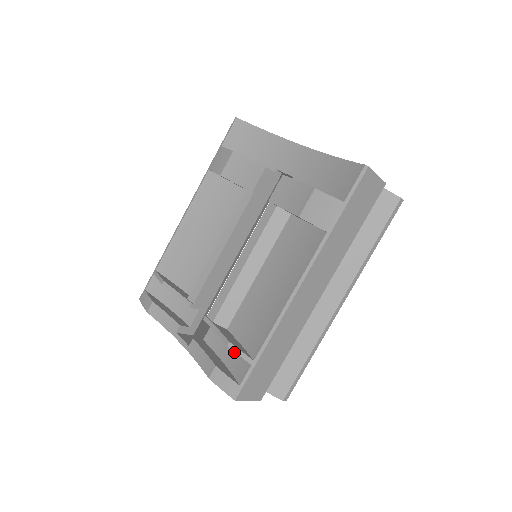
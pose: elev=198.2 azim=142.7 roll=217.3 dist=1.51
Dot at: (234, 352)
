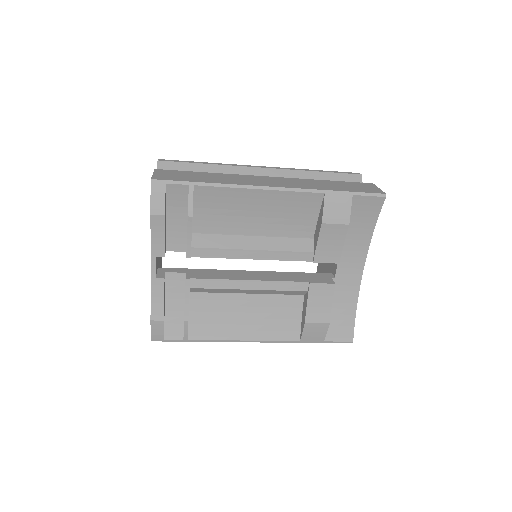
Dot at: (179, 314)
